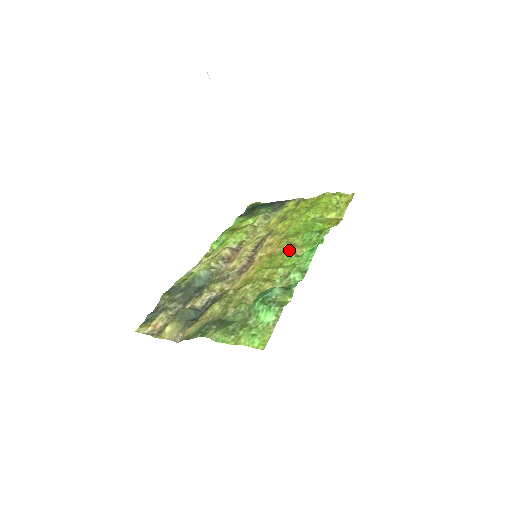
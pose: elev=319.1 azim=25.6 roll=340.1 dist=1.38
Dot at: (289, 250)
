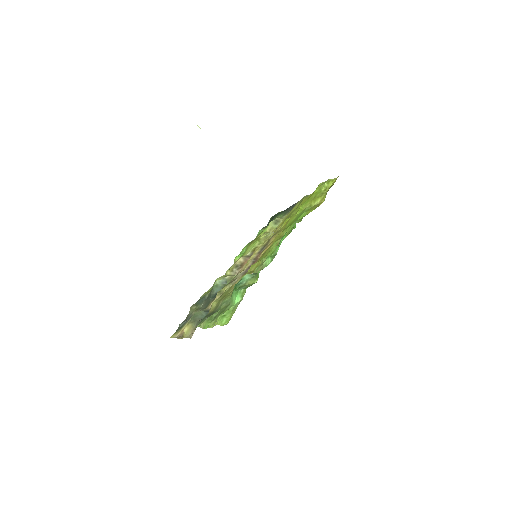
Dot at: (275, 243)
